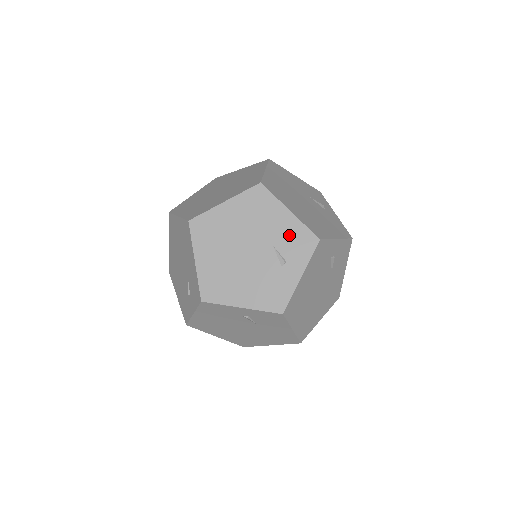
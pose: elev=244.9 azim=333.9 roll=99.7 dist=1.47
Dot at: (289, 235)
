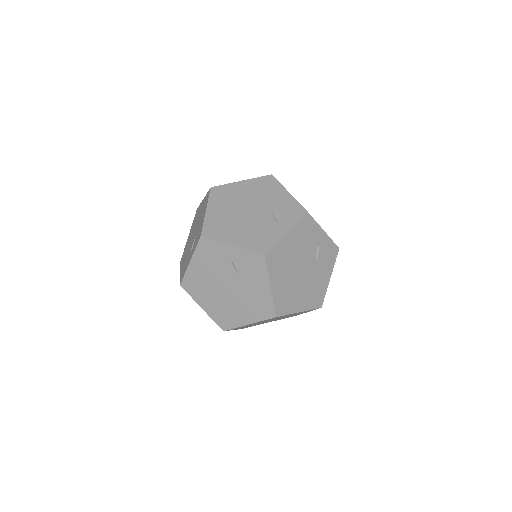
Dot at: (284, 206)
